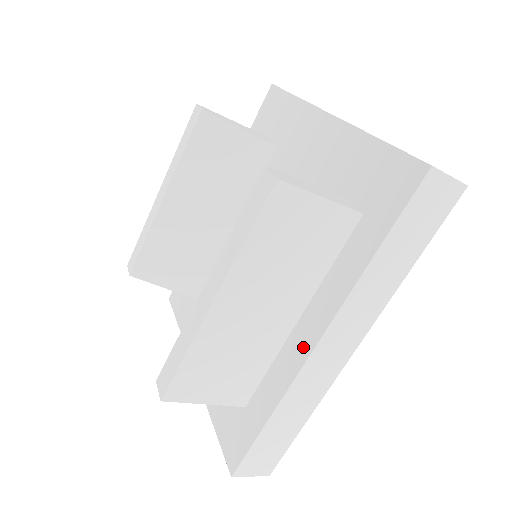
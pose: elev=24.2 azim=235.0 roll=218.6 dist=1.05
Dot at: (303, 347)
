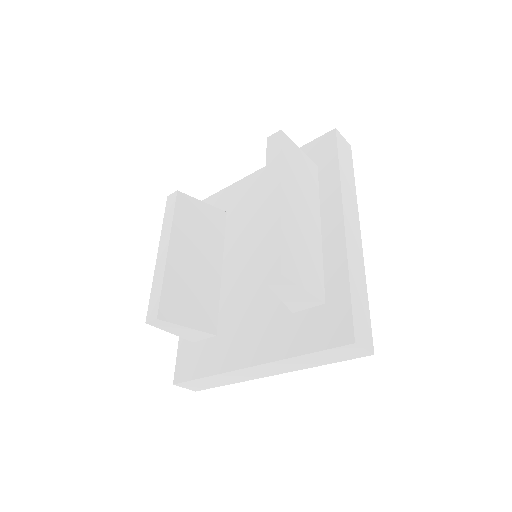
Dot at: (337, 230)
